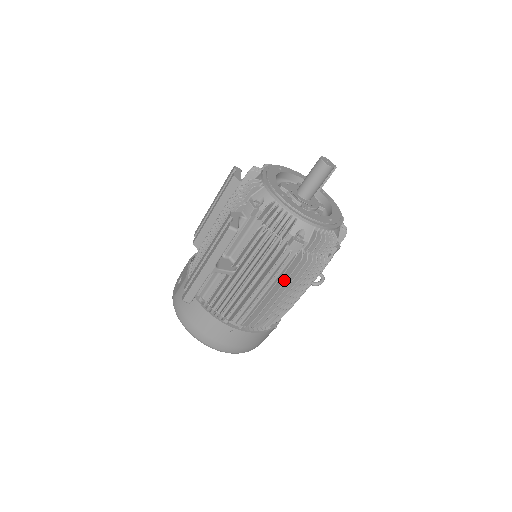
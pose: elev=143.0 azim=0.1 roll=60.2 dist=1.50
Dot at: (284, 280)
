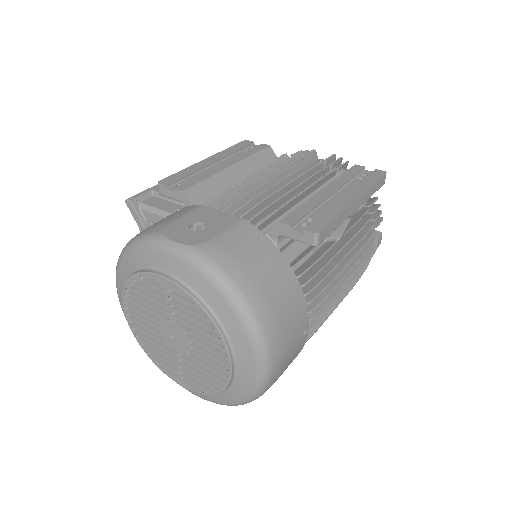
Dot at: (355, 278)
